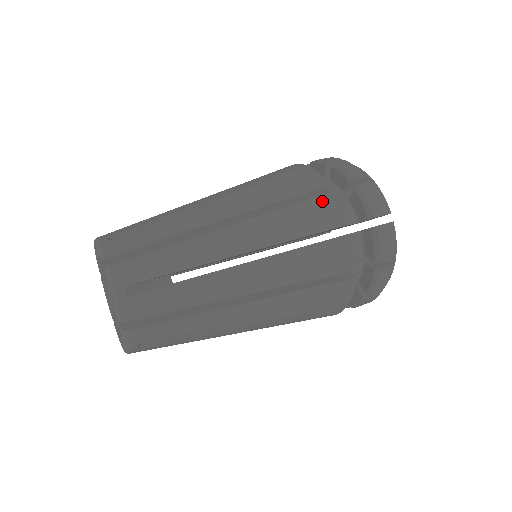
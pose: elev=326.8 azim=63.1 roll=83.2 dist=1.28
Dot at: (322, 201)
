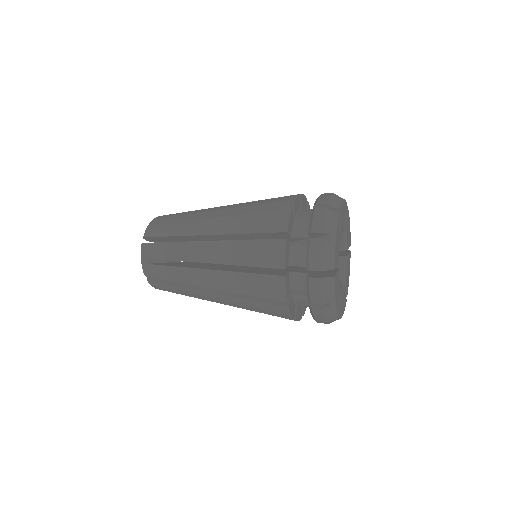
Dot at: (273, 244)
